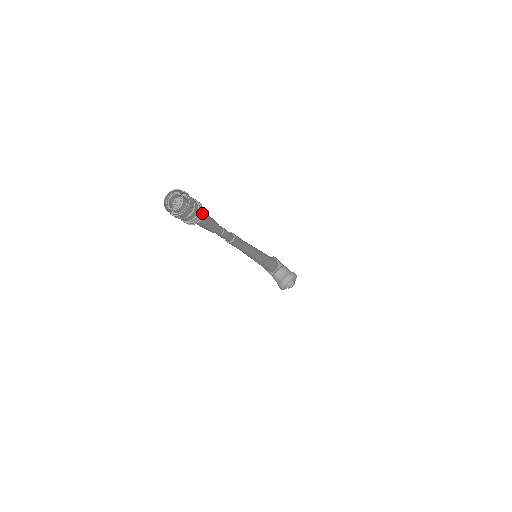
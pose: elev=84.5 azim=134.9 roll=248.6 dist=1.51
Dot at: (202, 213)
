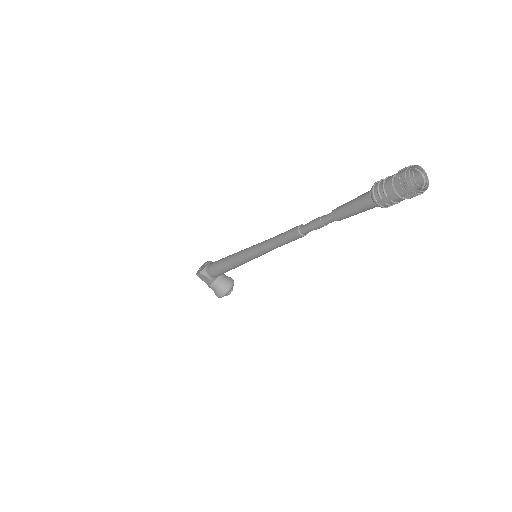
Dot at: occluded
